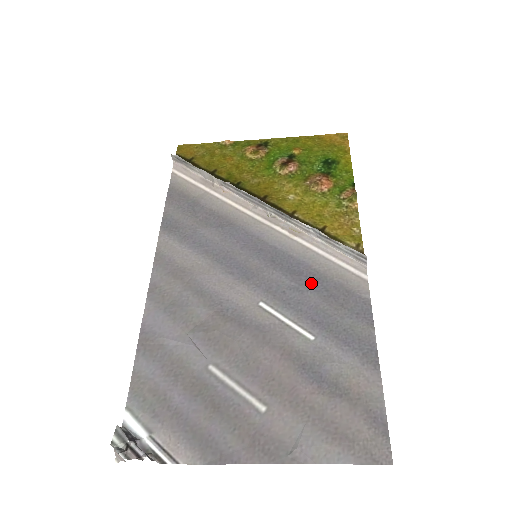
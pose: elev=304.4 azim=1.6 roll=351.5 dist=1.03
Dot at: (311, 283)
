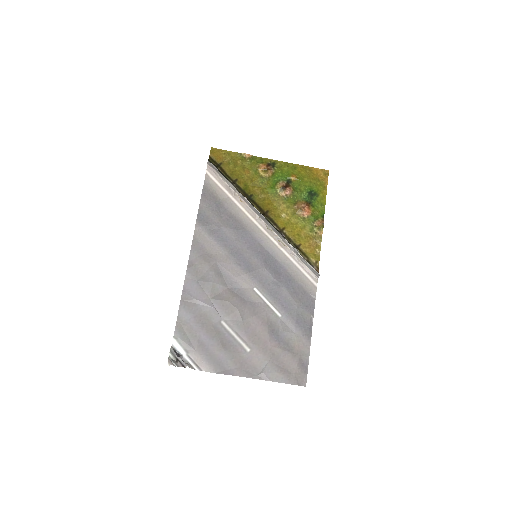
Dot at: (285, 282)
